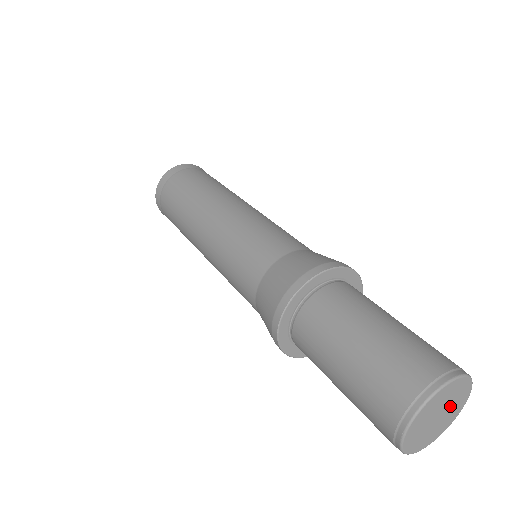
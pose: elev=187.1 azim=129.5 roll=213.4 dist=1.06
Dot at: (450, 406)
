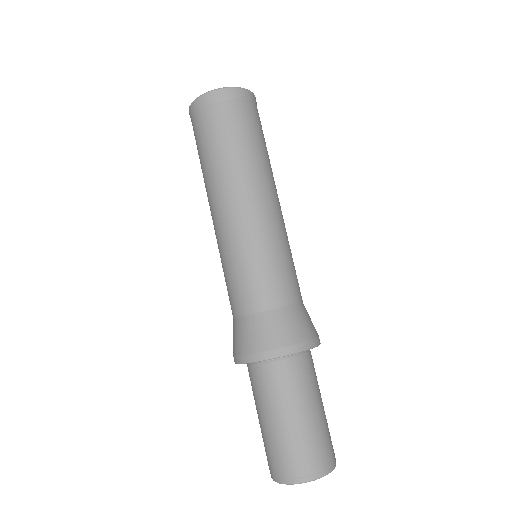
Dot at: occluded
